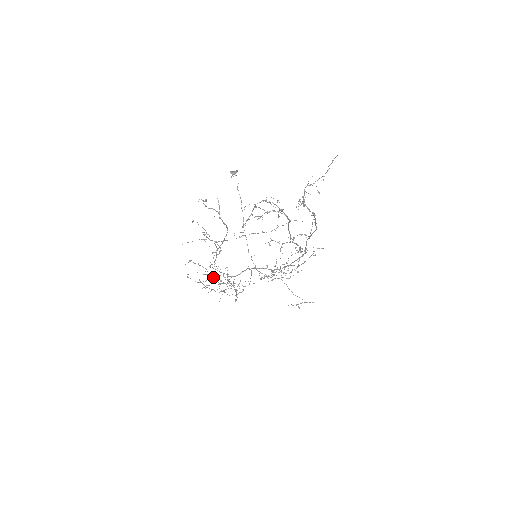
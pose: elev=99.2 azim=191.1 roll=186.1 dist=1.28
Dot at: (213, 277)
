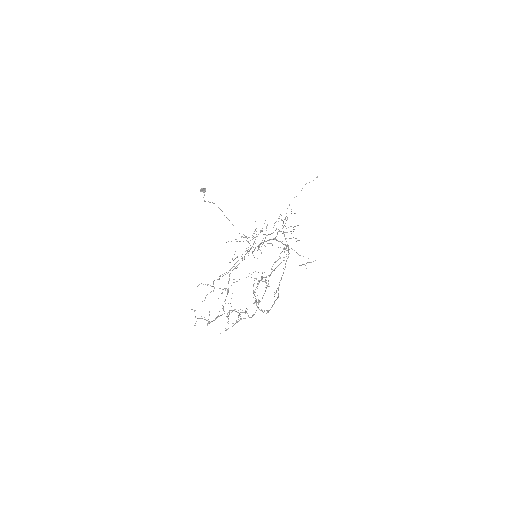
Dot at: (239, 241)
